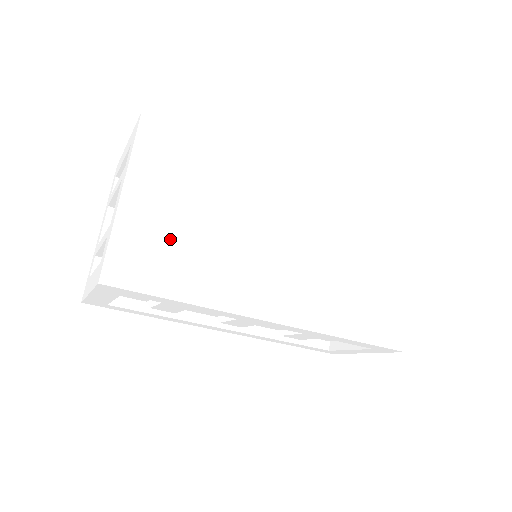
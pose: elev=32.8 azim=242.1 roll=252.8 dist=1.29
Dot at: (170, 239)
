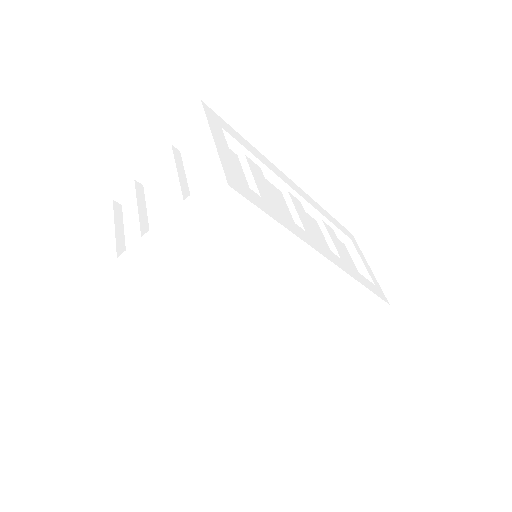
Dot at: (179, 279)
